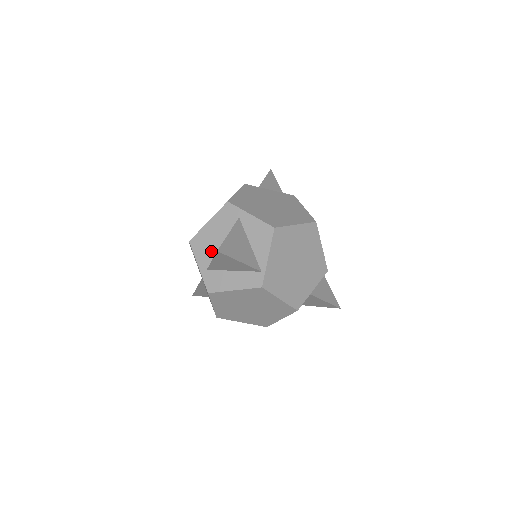
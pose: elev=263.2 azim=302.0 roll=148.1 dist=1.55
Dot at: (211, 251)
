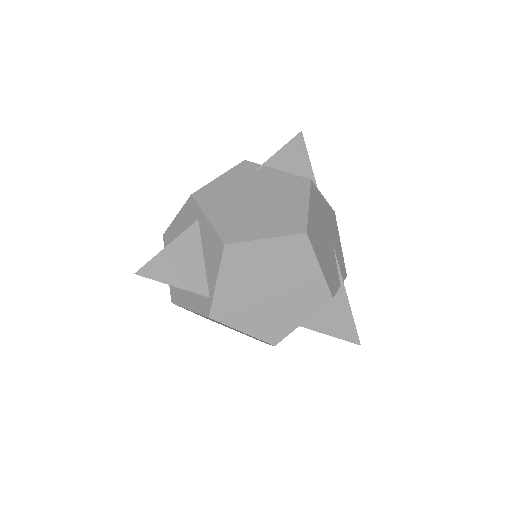
Dot at: occluded
